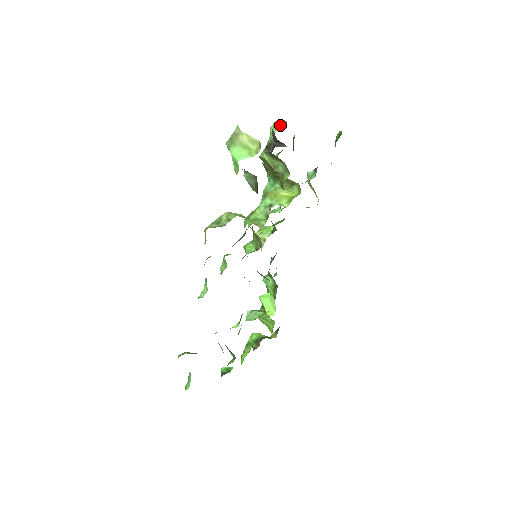
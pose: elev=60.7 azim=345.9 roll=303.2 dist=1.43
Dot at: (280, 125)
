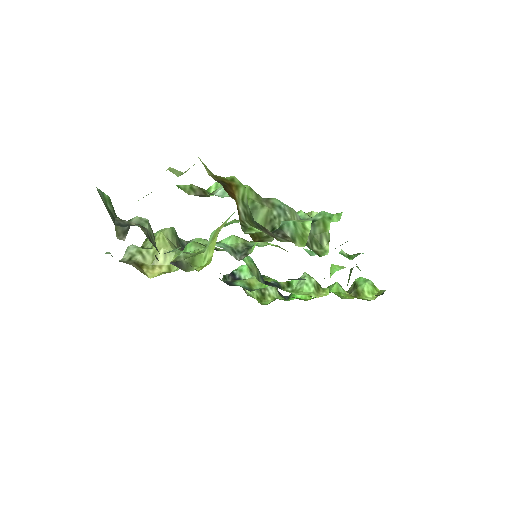
Dot at: occluded
